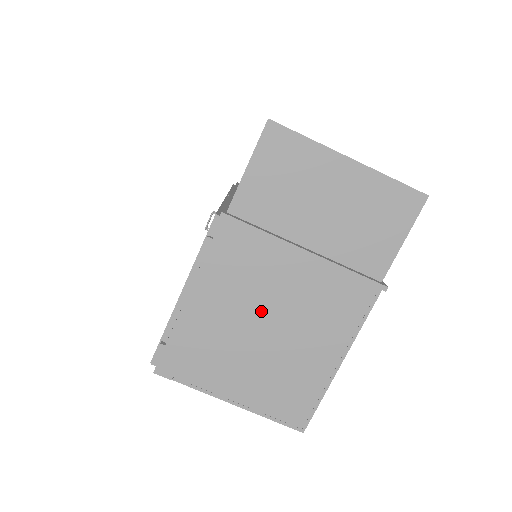
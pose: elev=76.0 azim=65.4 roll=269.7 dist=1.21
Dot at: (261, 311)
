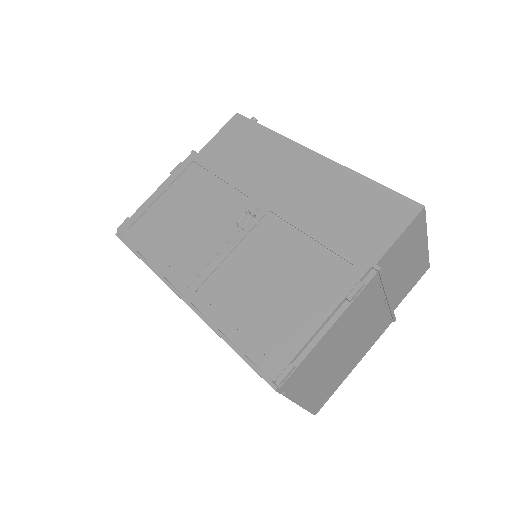
Dot at: (351, 337)
